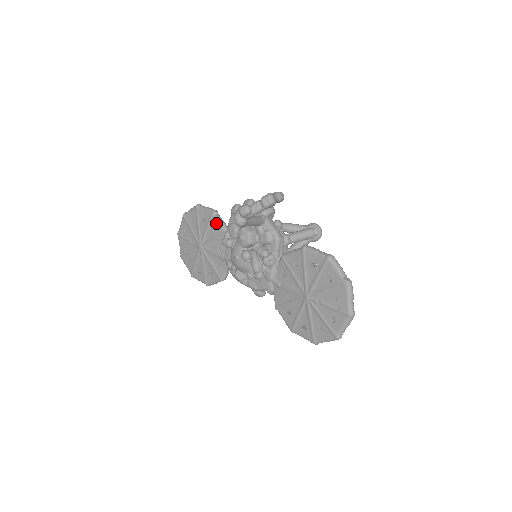
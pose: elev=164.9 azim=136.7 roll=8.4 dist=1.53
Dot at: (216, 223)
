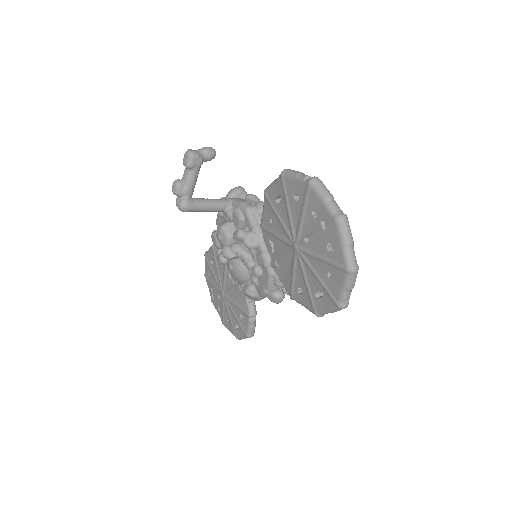
Dot at: occluded
